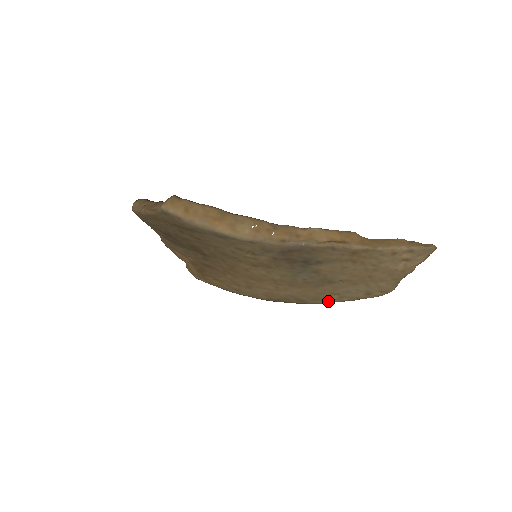
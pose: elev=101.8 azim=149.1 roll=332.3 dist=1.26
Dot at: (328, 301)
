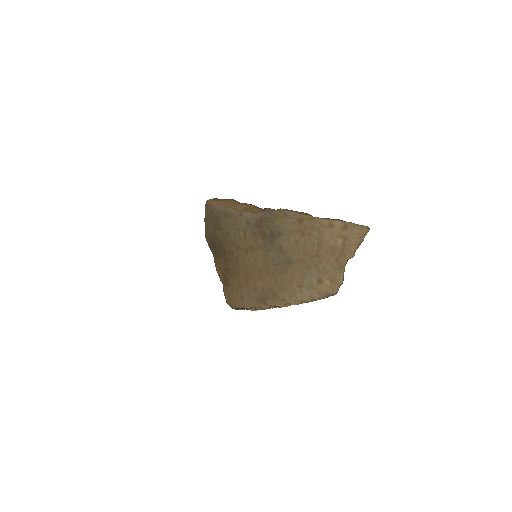
Dot at: (293, 295)
